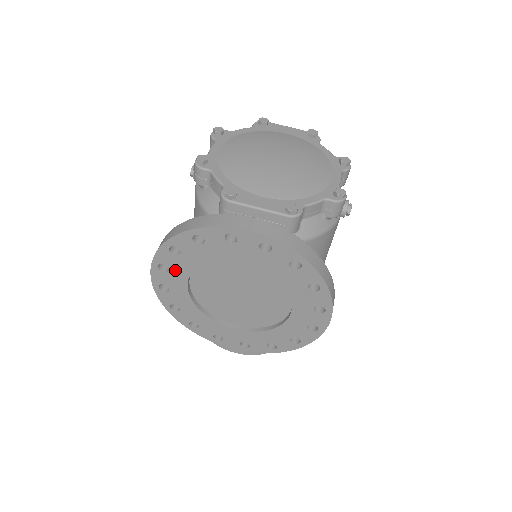
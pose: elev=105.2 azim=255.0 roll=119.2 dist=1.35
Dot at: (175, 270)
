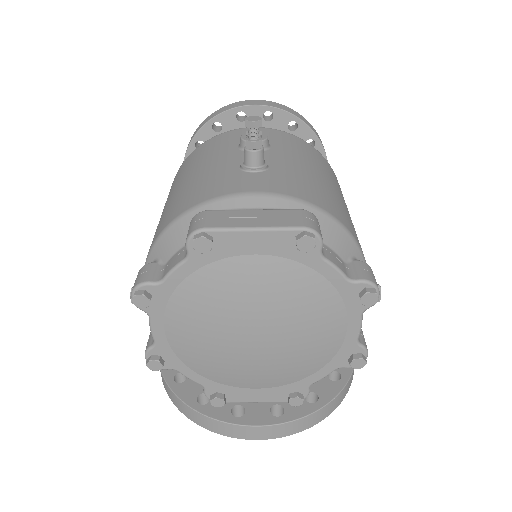
Dot at: occluded
